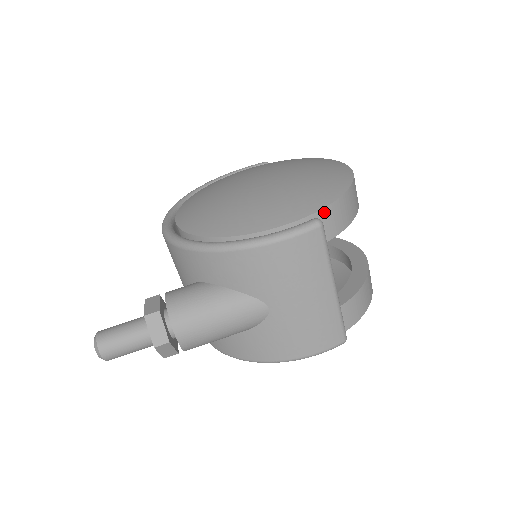
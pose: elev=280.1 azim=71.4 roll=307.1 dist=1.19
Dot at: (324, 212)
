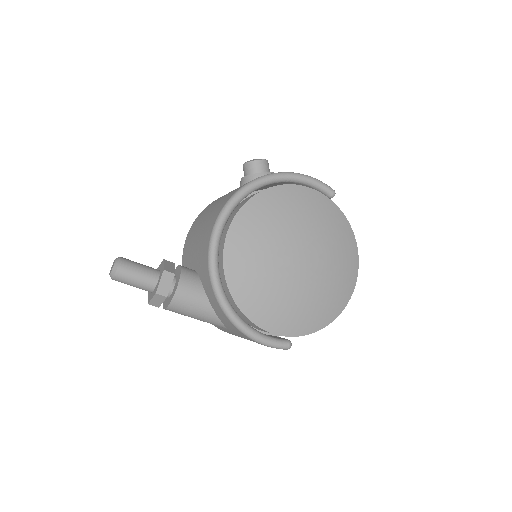
Dot at: occluded
